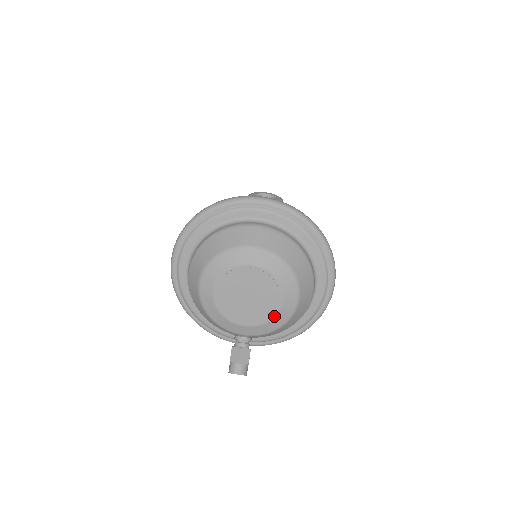
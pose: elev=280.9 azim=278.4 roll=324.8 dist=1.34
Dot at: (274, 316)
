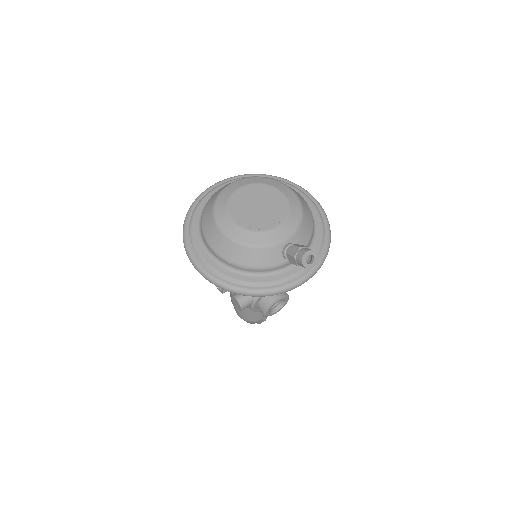
Dot at: (288, 206)
